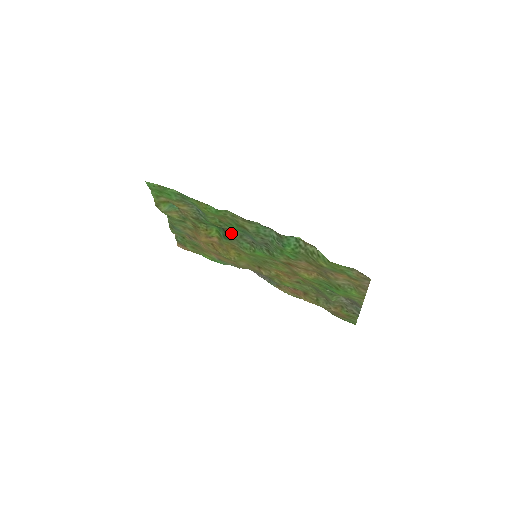
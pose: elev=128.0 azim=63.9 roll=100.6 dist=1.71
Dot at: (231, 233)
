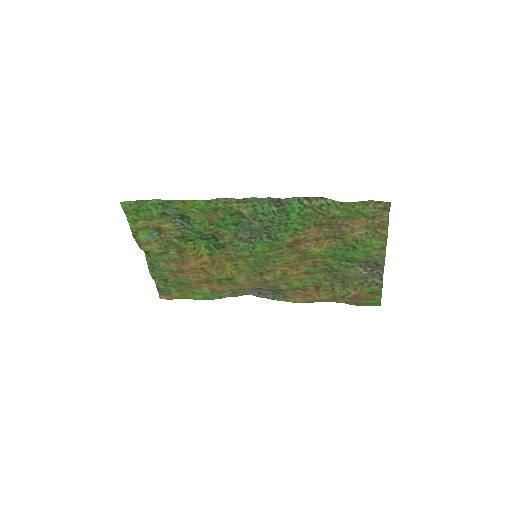
Dot at: (224, 235)
